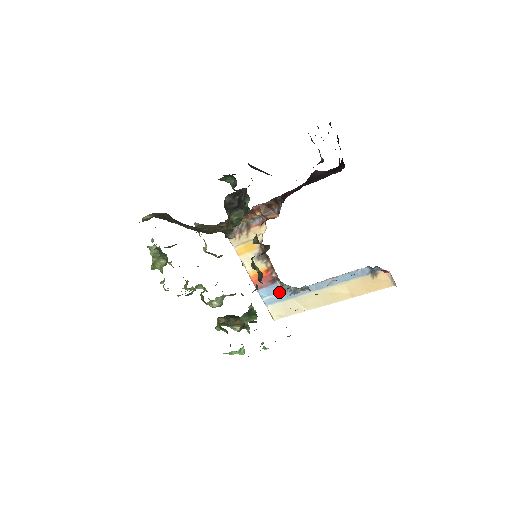
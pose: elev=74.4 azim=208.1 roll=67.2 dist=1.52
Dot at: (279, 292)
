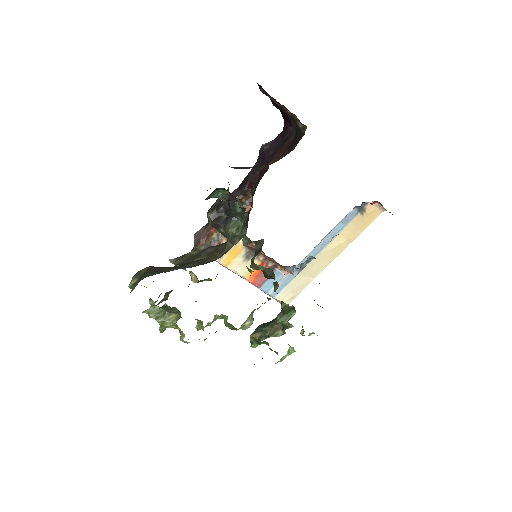
Dot at: (282, 277)
